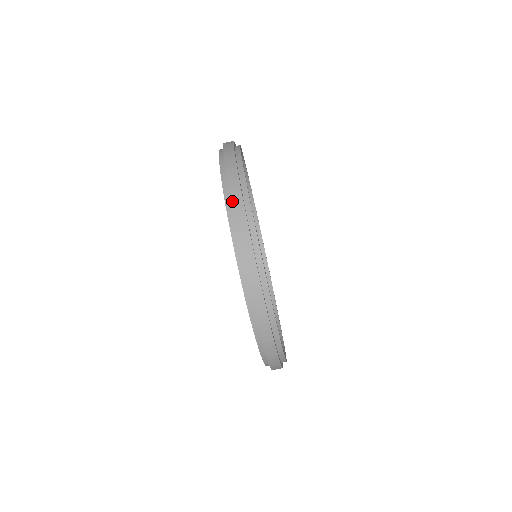
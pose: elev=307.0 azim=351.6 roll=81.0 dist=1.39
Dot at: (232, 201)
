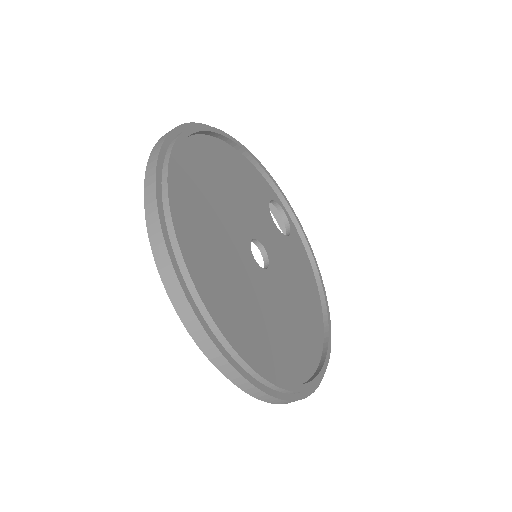
Dot at: (157, 142)
